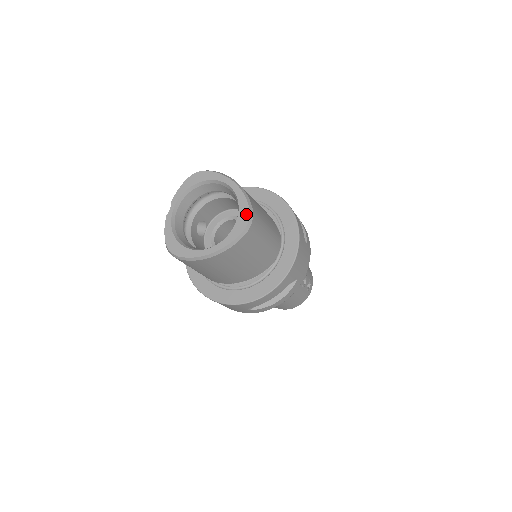
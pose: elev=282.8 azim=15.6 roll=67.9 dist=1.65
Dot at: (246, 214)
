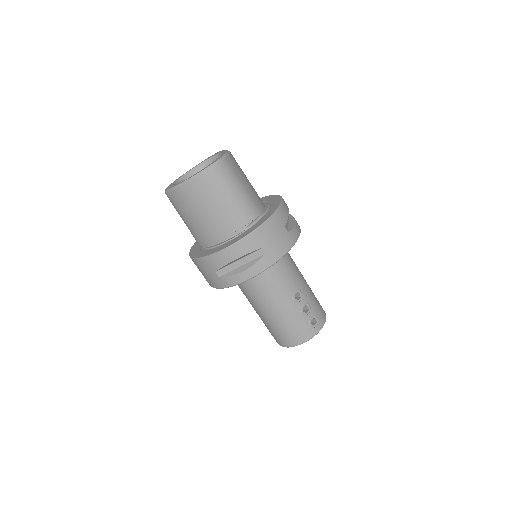
Dot at: (218, 159)
